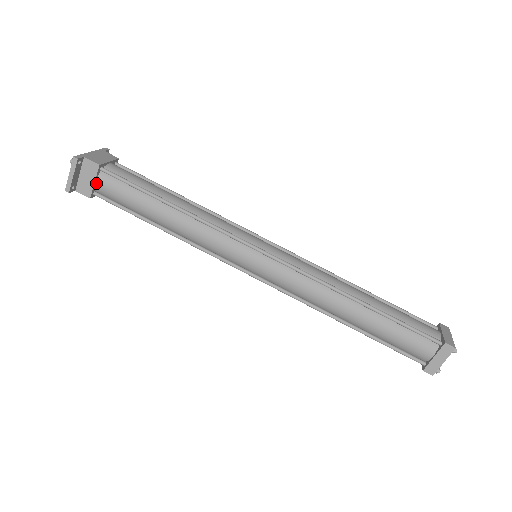
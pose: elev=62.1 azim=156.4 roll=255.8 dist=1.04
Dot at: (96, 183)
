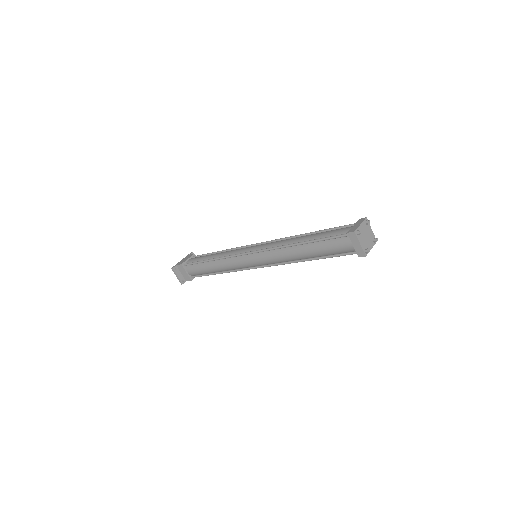
Dot at: (188, 272)
